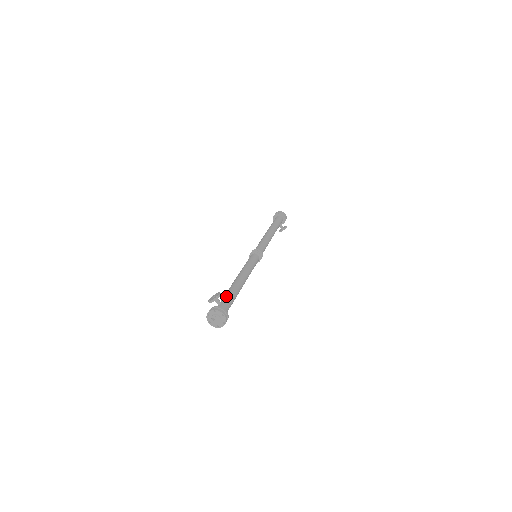
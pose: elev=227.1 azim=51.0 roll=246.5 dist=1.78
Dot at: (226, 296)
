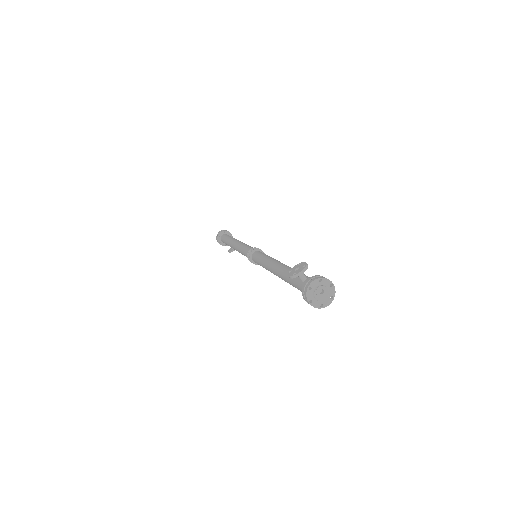
Dot at: occluded
